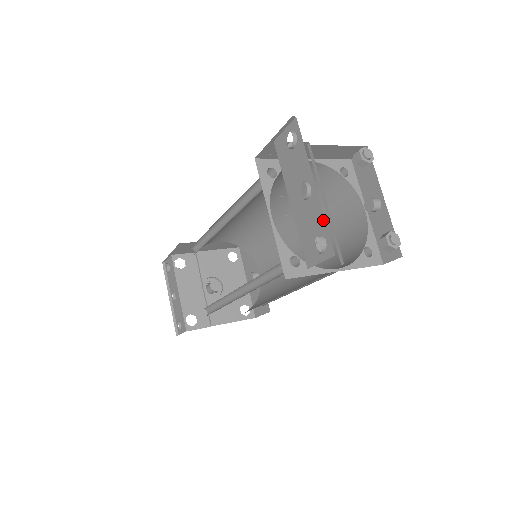
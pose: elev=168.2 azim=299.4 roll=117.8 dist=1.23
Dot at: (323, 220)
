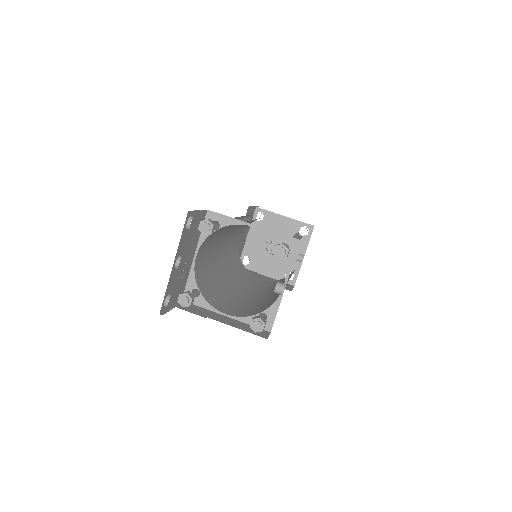
Dot at: occluded
